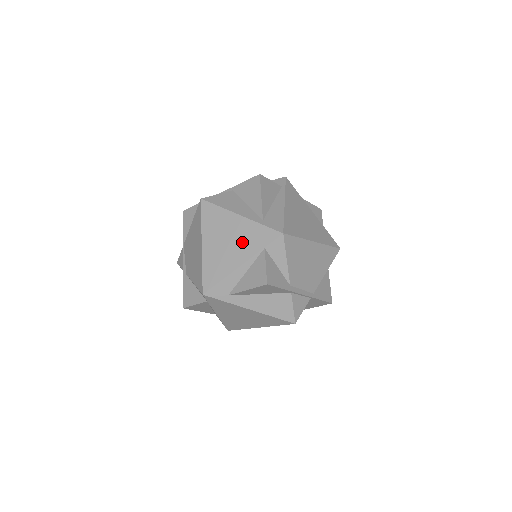
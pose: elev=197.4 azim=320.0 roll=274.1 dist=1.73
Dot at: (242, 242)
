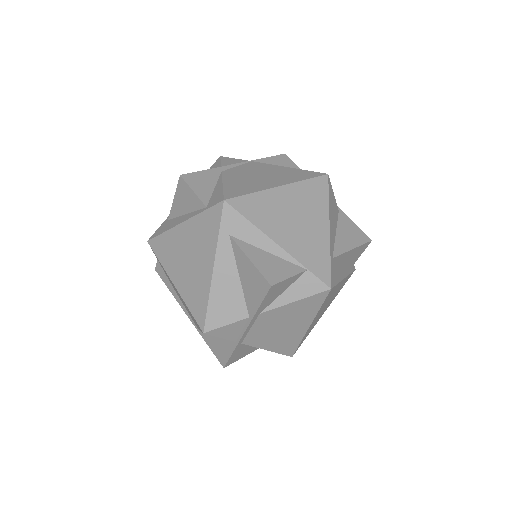
Dot at: (303, 238)
